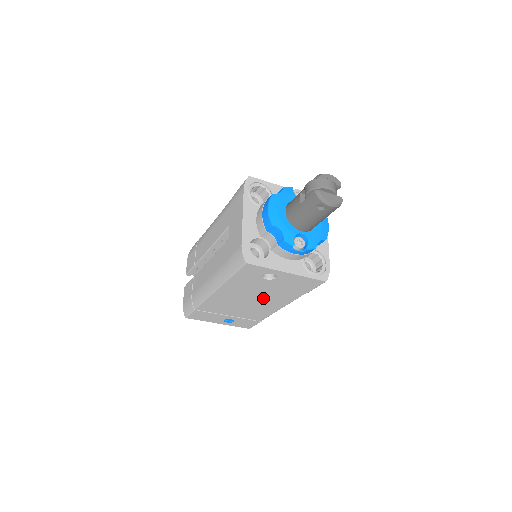
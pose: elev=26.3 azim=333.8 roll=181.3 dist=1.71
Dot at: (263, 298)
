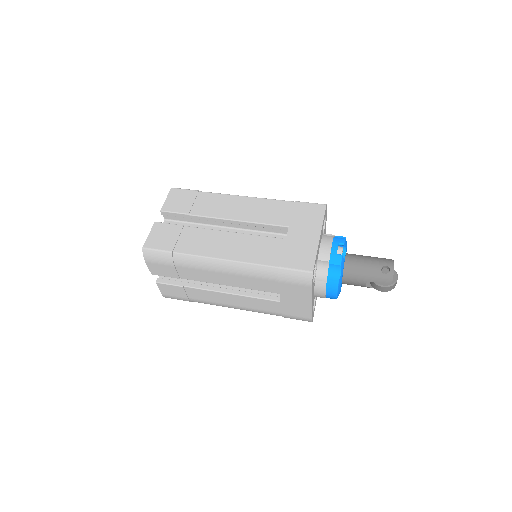
Dot at: occluded
